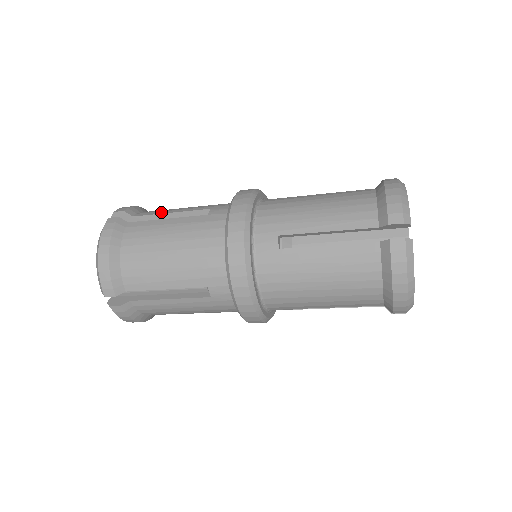
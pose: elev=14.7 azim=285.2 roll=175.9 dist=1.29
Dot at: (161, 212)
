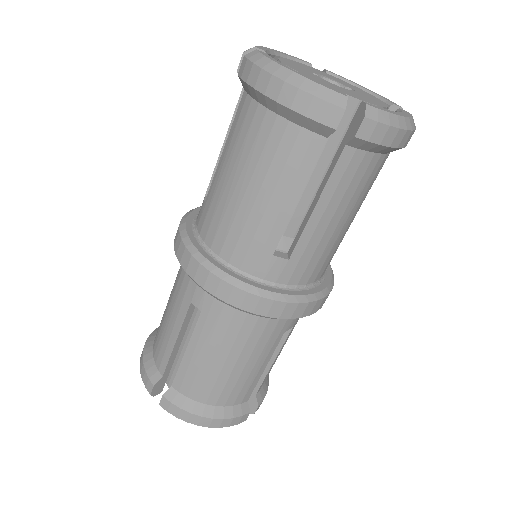
Dot at: occluded
